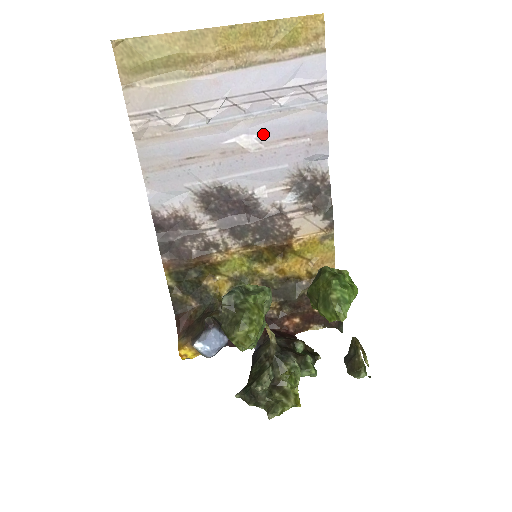
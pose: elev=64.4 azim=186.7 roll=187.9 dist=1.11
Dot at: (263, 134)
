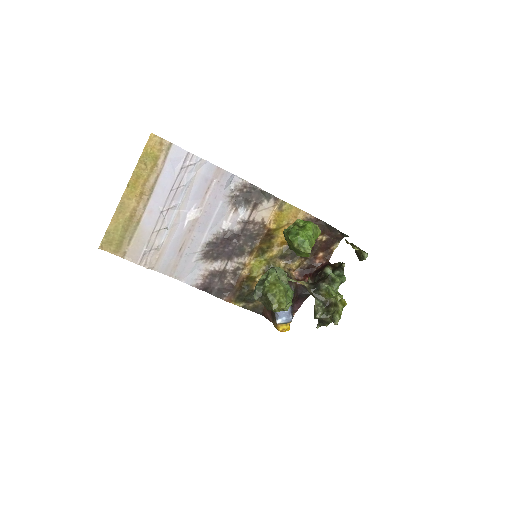
Dot at: (194, 204)
